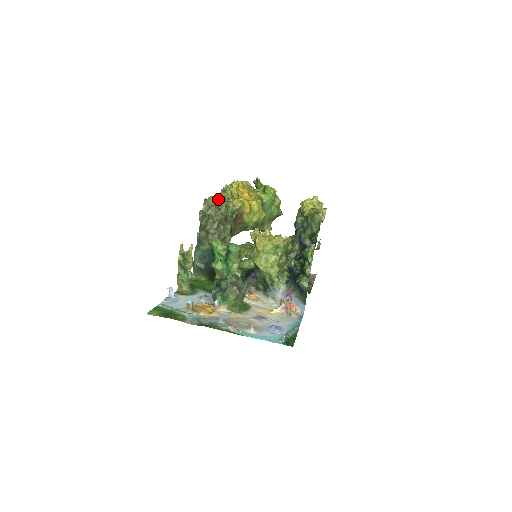
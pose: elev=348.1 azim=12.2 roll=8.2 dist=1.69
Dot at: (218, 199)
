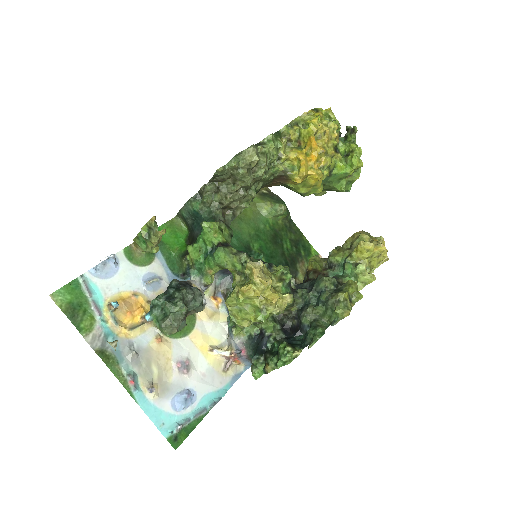
Dot at: (265, 151)
